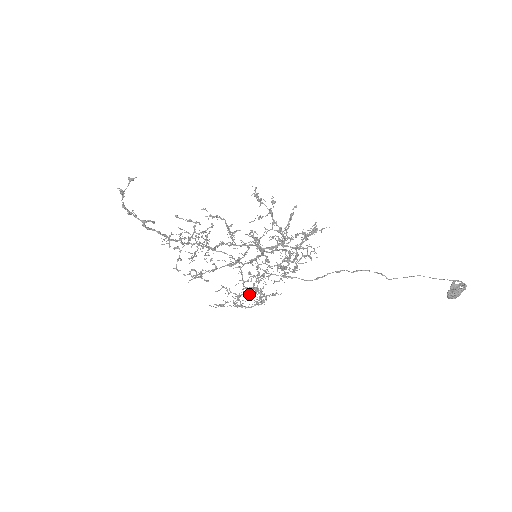
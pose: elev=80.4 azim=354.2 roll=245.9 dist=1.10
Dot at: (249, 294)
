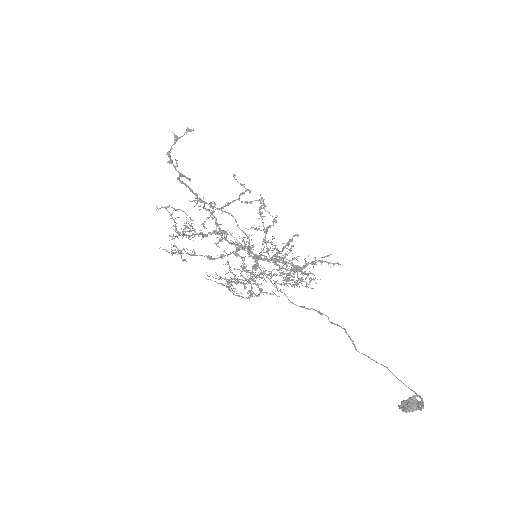
Dot at: occluded
